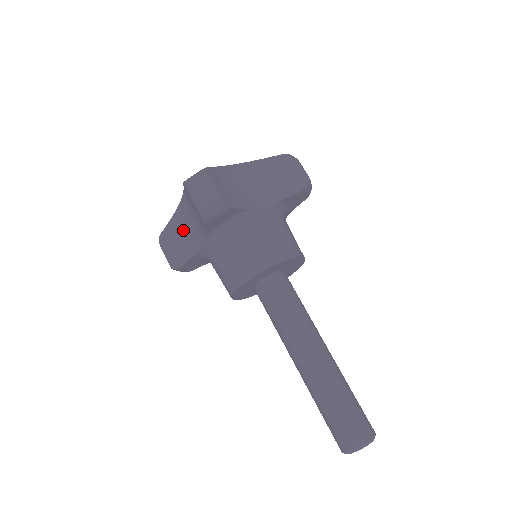
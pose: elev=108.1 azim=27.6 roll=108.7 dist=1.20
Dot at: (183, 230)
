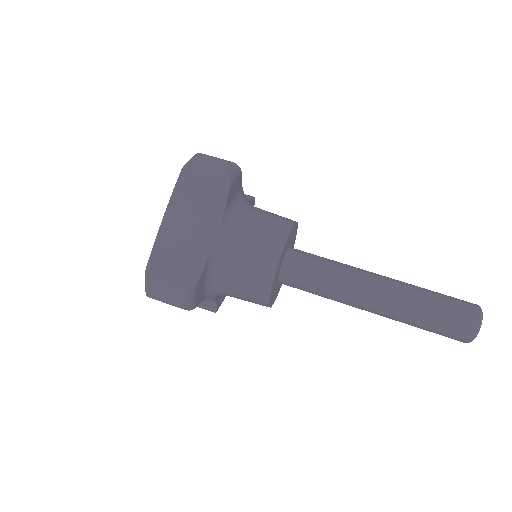
Dot at: (179, 245)
